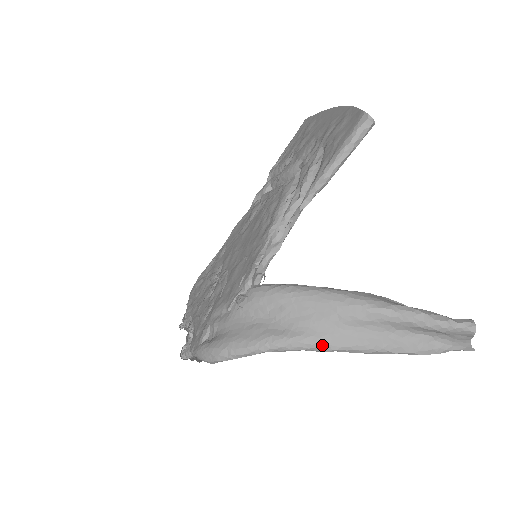
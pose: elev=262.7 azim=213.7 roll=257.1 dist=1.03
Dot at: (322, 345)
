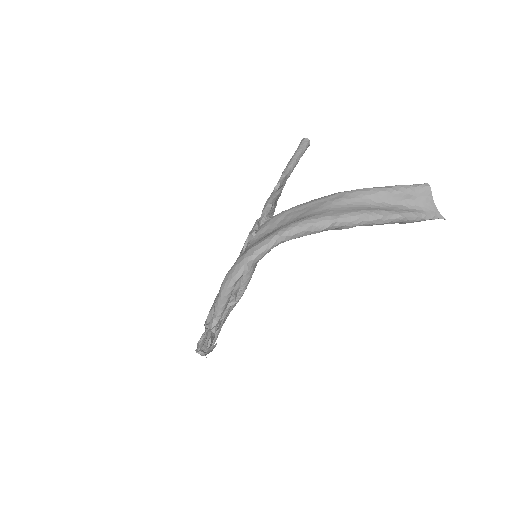
Dot at: (325, 218)
